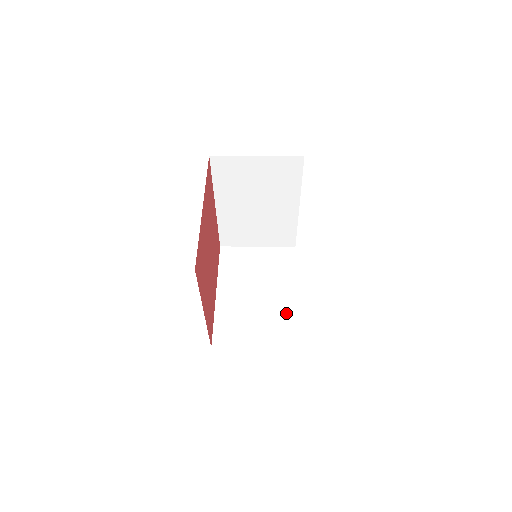
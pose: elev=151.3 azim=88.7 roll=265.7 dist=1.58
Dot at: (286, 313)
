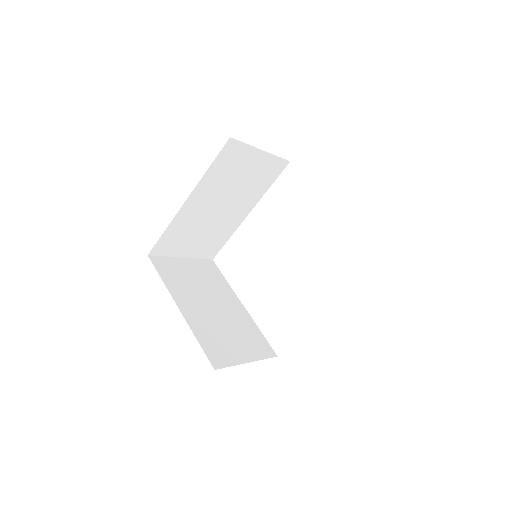
Dot at: (248, 324)
